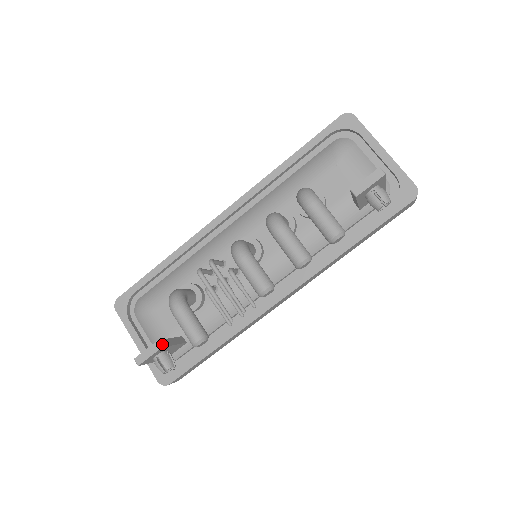
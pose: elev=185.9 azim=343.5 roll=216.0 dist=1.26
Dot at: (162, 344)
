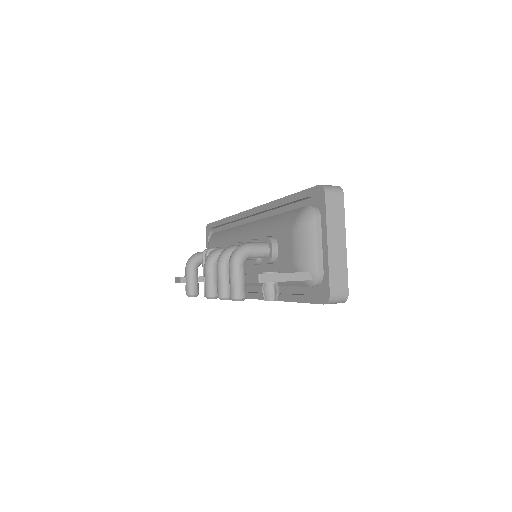
Dot at: (183, 280)
